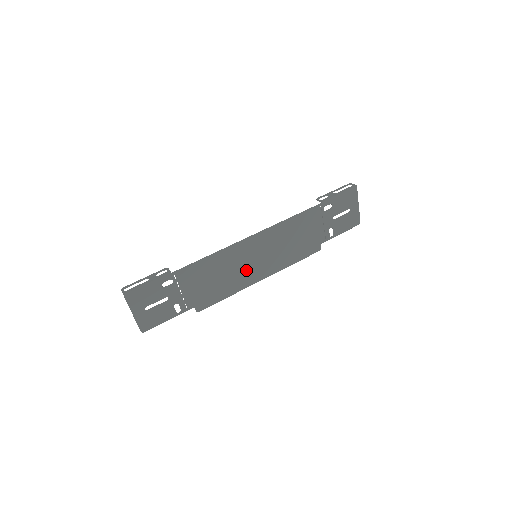
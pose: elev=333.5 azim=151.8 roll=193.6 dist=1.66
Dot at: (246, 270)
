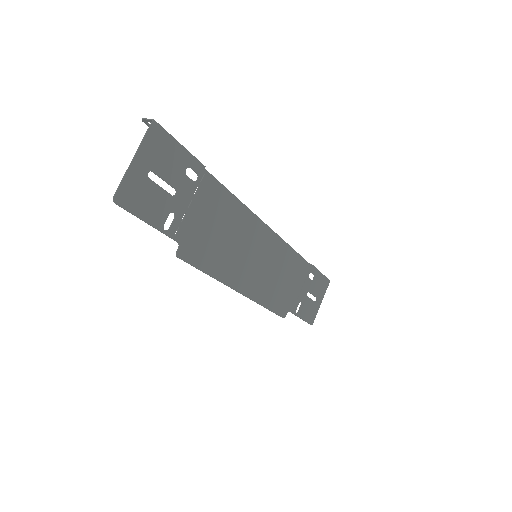
Dot at: (241, 261)
